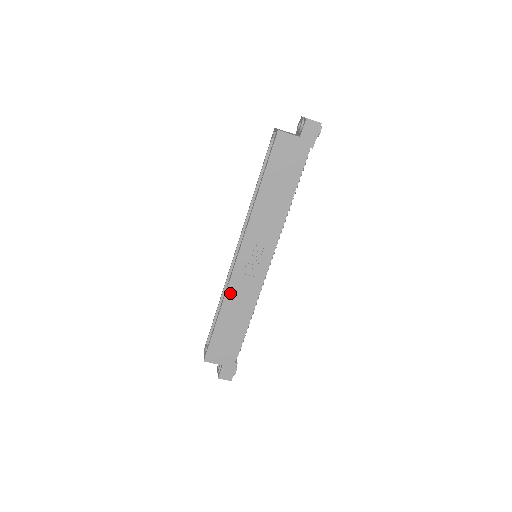
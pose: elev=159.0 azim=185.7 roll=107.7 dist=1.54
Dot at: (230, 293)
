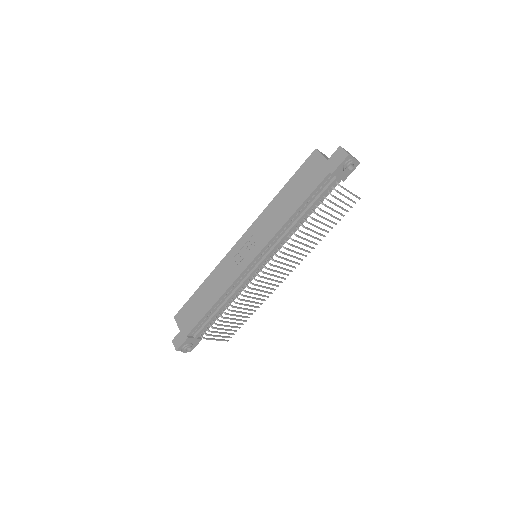
Dot at: (218, 269)
